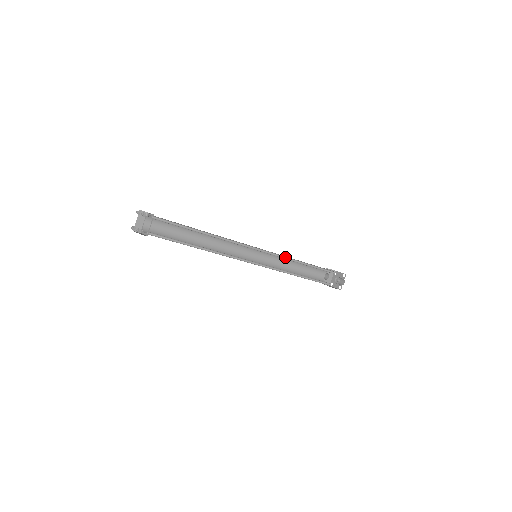
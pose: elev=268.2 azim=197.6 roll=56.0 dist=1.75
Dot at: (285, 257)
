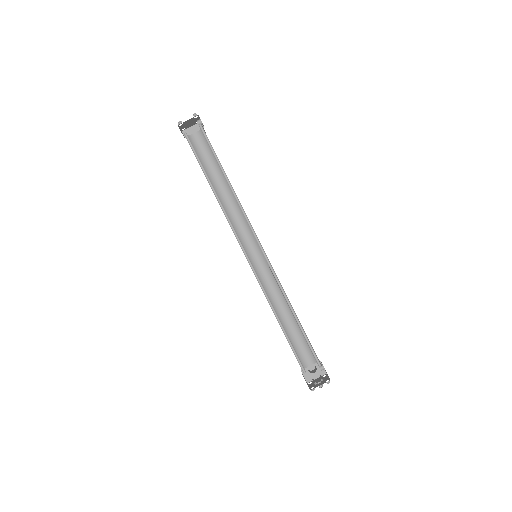
Dot at: (281, 286)
